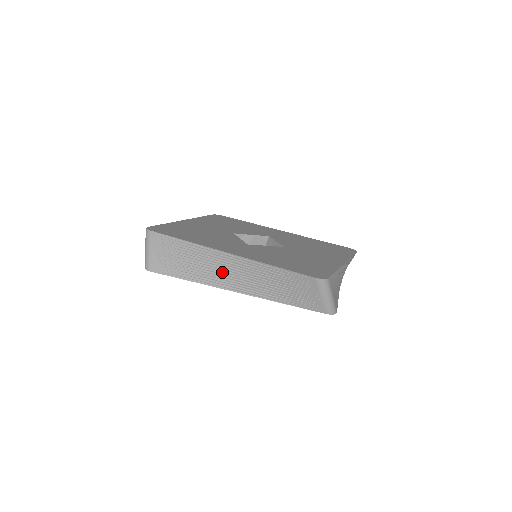
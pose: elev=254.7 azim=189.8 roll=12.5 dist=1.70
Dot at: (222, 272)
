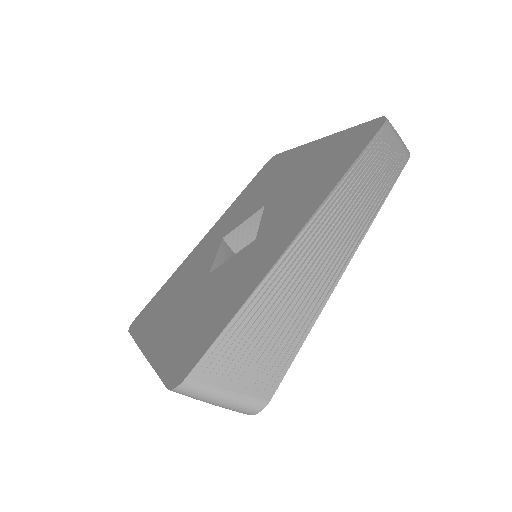
Dot at: (316, 267)
